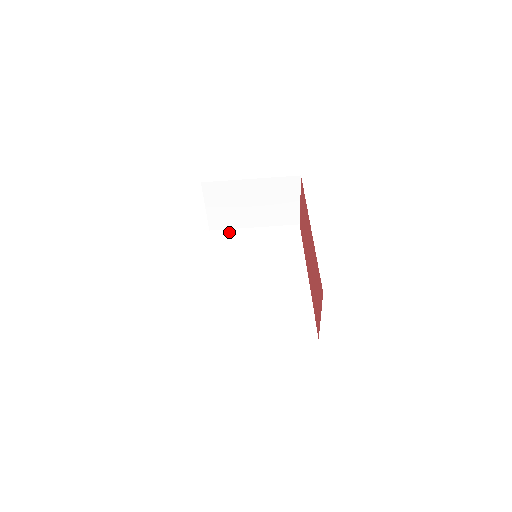
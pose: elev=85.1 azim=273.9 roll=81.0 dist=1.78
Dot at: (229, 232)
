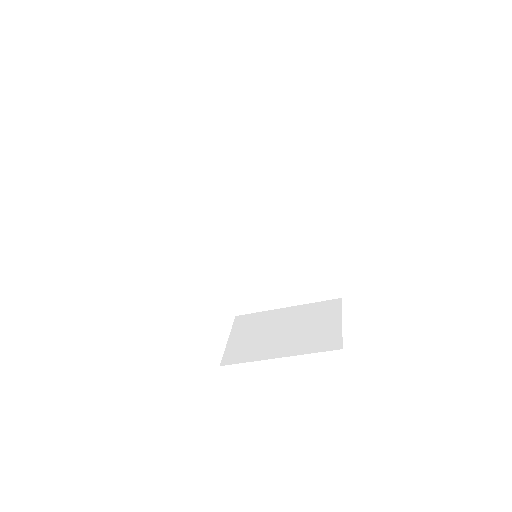
Dot at: (201, 167)
